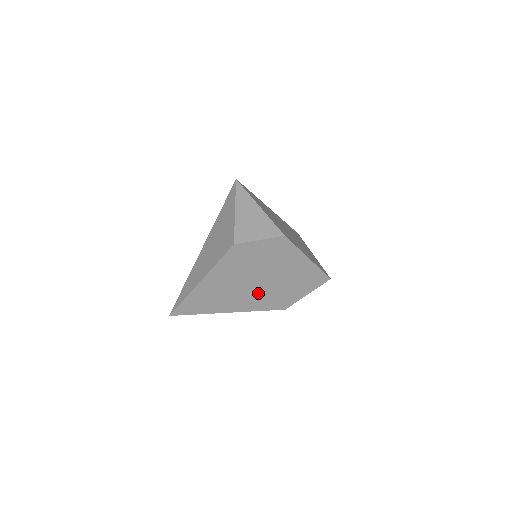
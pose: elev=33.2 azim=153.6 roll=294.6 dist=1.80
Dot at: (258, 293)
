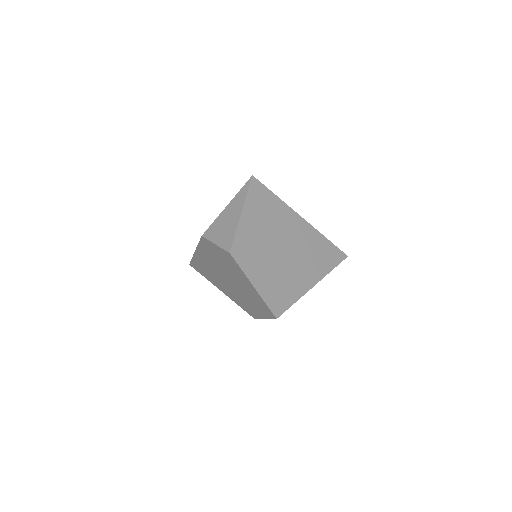
Dot at: (232, 289)
